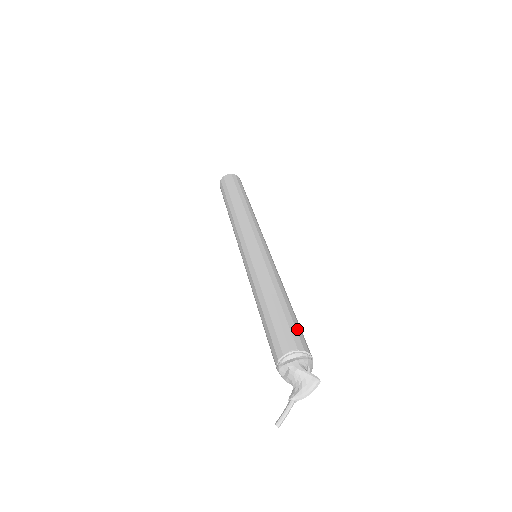
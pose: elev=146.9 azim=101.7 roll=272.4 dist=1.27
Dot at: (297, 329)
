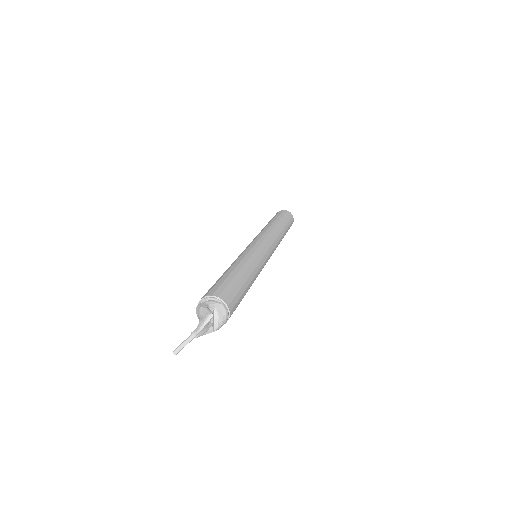
Dot at: (228, 287)
